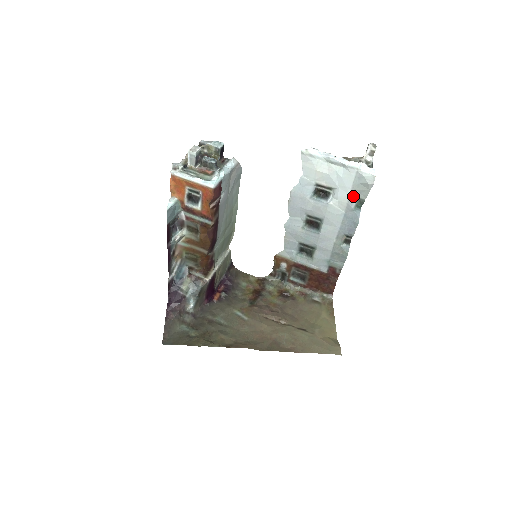
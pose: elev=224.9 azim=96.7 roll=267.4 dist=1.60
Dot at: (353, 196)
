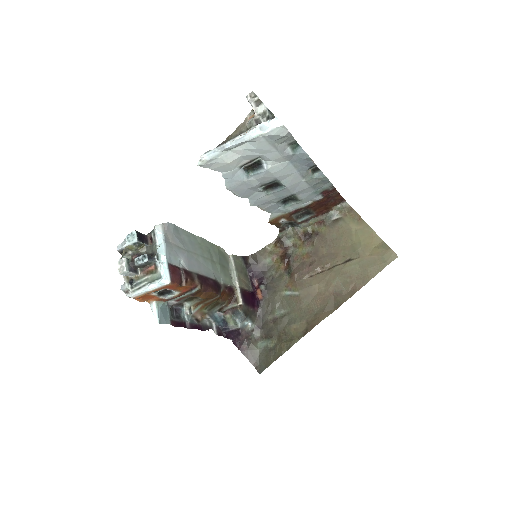
Dot at: (282, 149)
